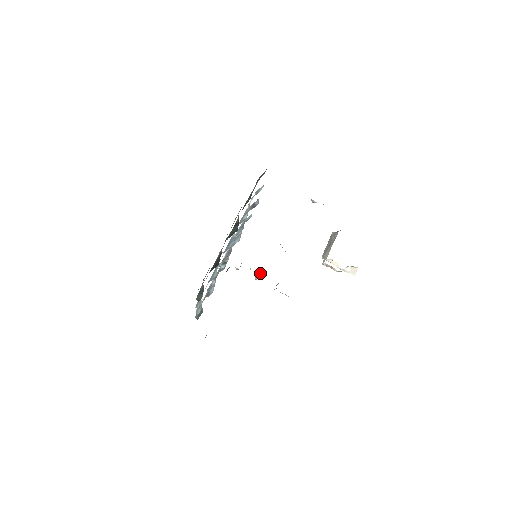
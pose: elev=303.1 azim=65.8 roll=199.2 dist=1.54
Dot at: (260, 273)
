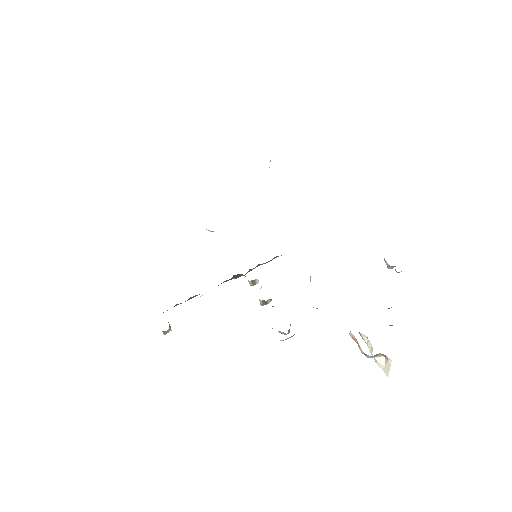
Dot at: (270, 301)
